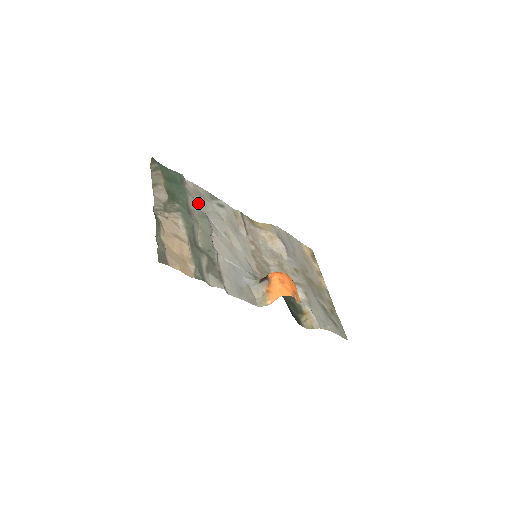
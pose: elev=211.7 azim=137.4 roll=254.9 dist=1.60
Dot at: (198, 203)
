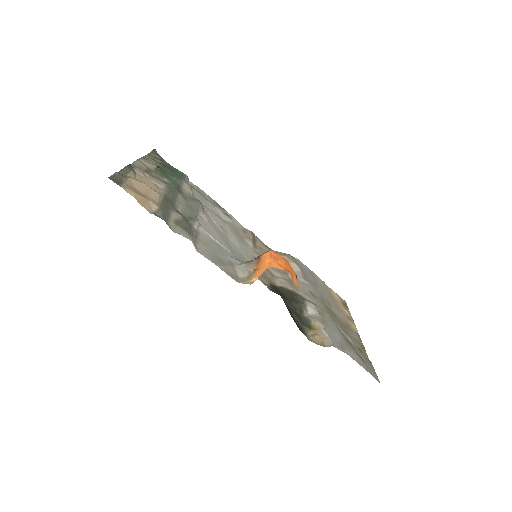
Dot at: (196, 196)
